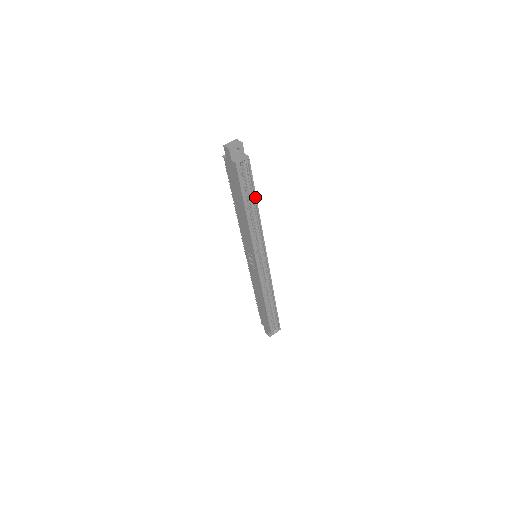
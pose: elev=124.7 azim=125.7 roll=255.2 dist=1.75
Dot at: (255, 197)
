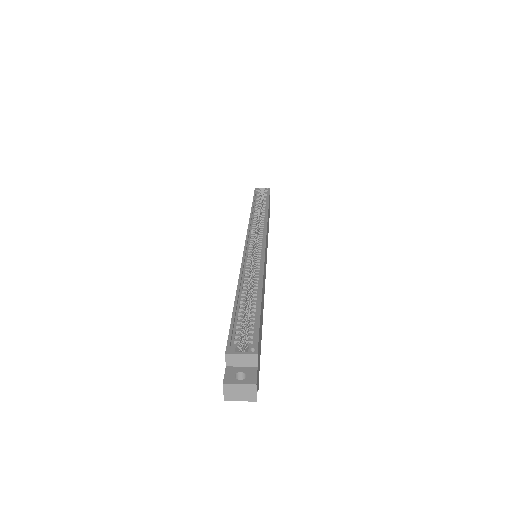
Dot at: (267, 203)
